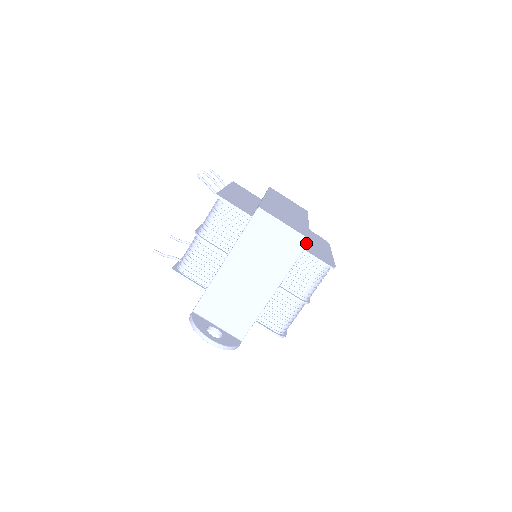
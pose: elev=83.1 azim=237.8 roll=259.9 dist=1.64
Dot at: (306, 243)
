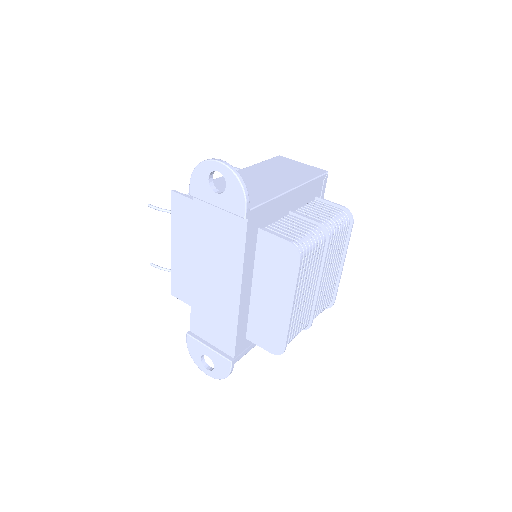
Dot at: (324, 172)
